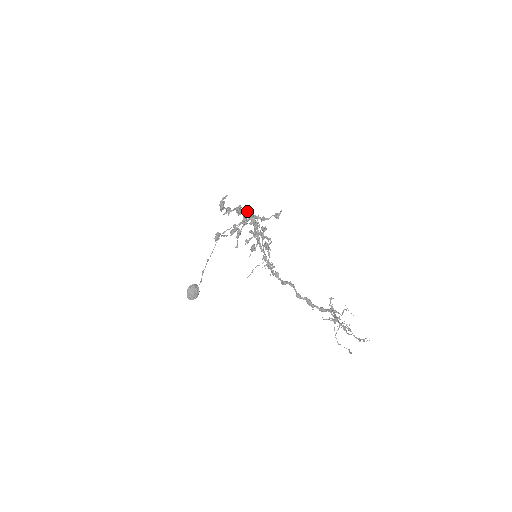
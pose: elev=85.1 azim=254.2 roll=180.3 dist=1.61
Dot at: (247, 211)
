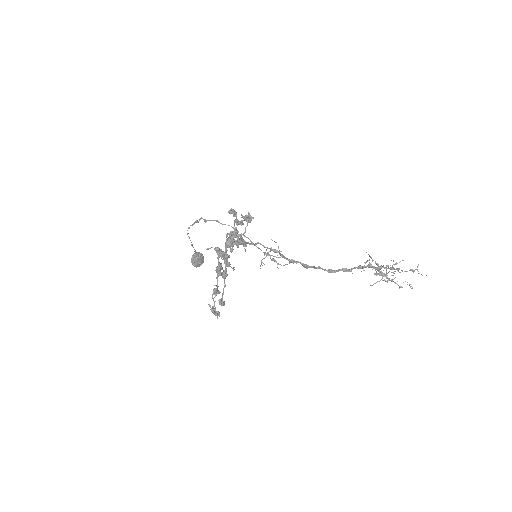
Dot at: (221, 252)
